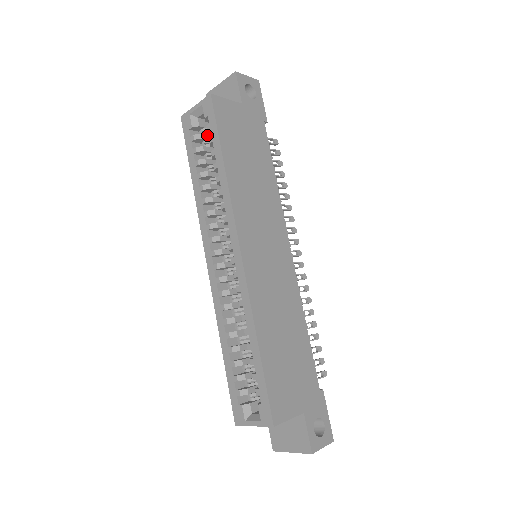
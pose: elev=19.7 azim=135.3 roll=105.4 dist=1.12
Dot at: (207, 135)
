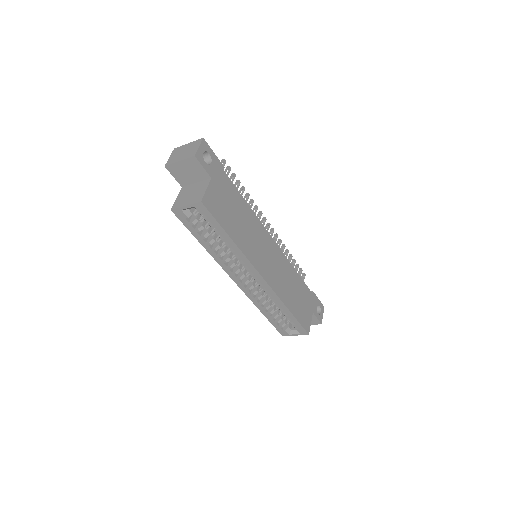
Dot at: (198, 214)
